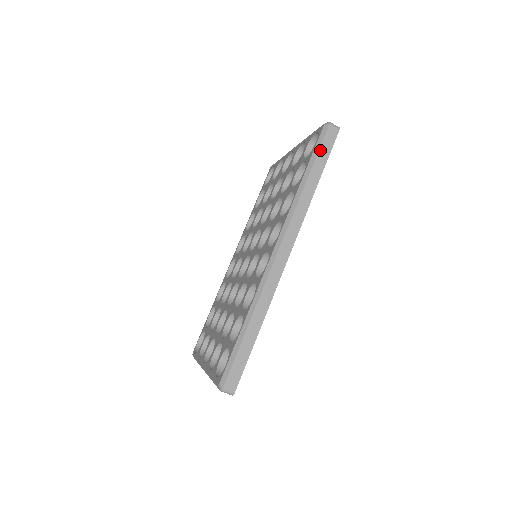
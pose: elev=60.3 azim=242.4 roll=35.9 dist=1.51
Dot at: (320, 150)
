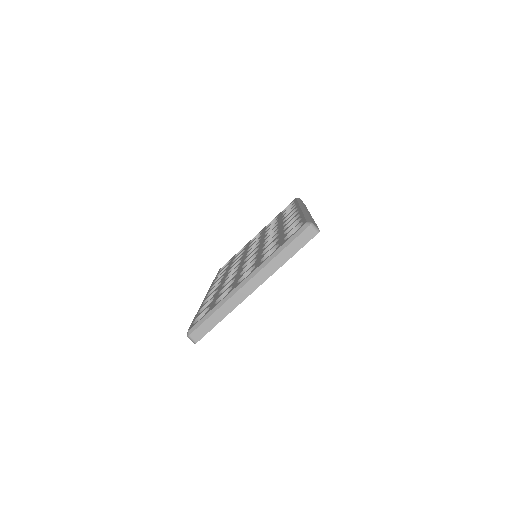
Dot at: occluded
